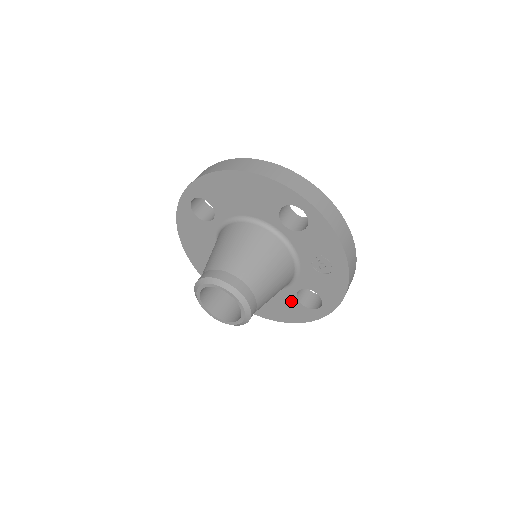
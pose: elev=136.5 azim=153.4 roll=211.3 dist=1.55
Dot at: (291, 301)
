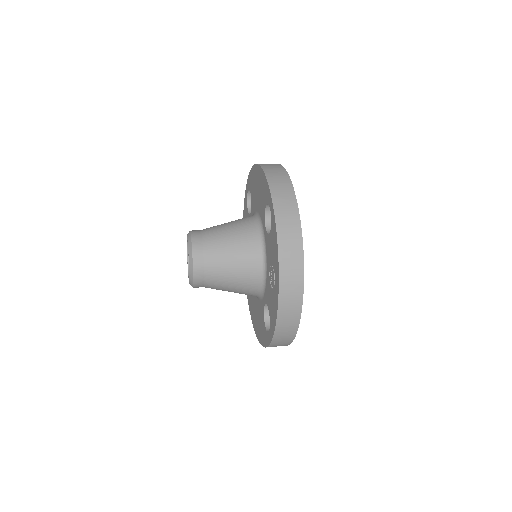
Dot at: (262, 316)
